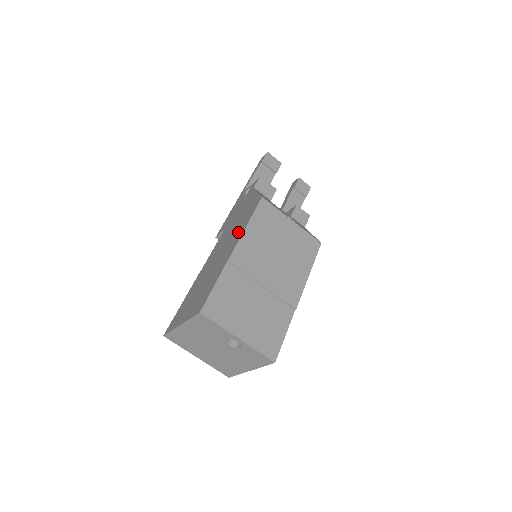
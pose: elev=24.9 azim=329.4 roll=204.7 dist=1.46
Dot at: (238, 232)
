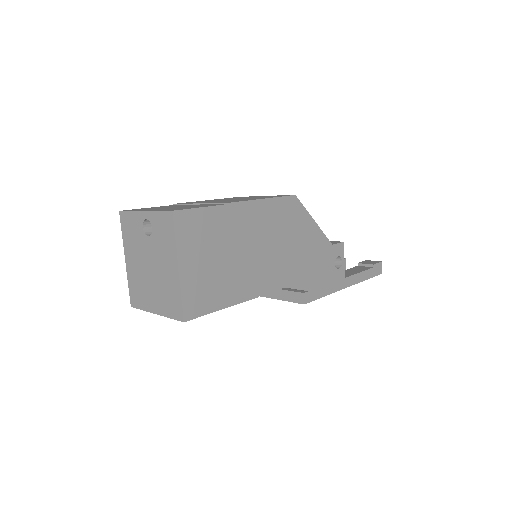
Dot at: occluded
